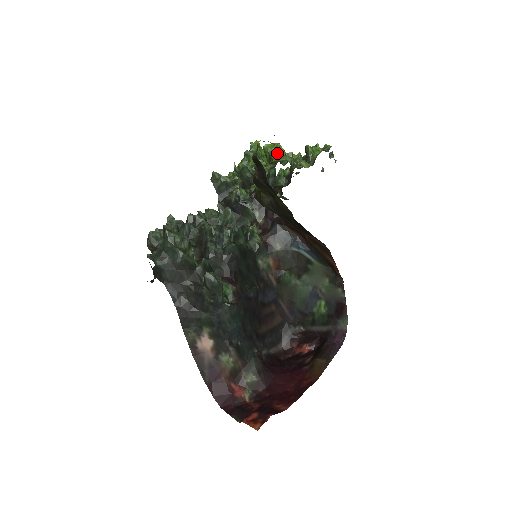
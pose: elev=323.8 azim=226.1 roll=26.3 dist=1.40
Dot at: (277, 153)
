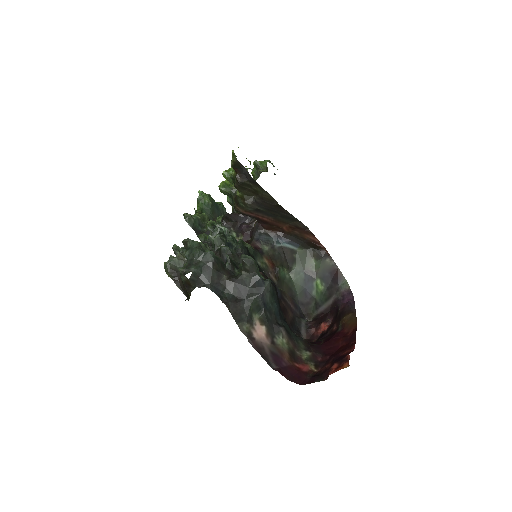
Dot at: occluded
